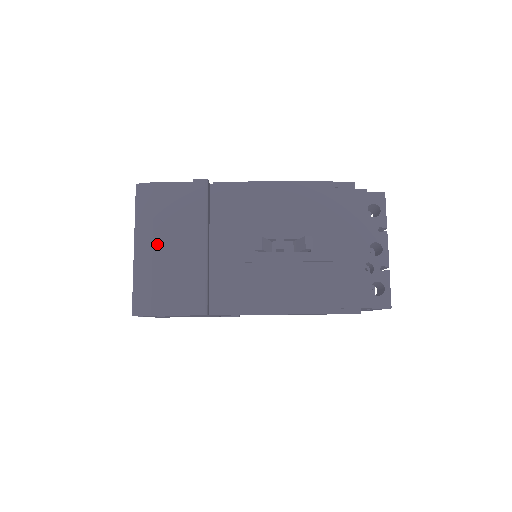
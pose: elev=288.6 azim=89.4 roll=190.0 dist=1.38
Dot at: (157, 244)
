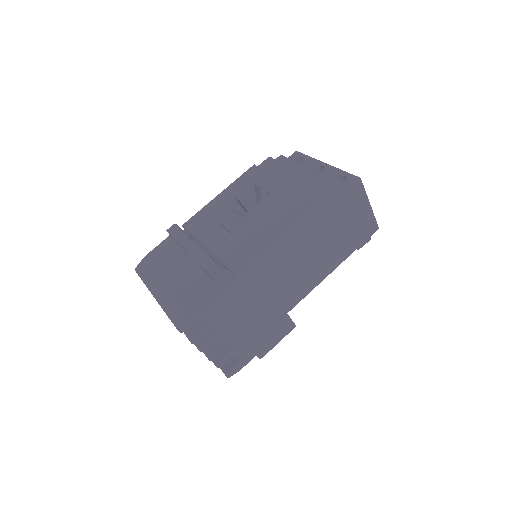
Dot at: (167, 278)
